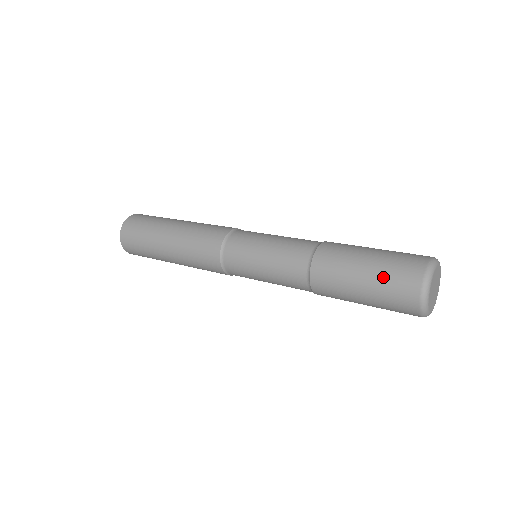
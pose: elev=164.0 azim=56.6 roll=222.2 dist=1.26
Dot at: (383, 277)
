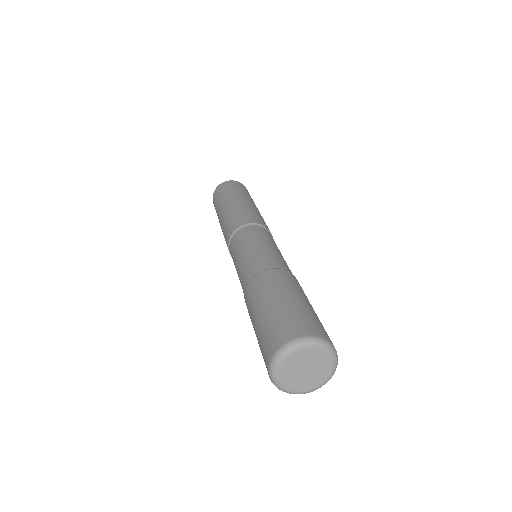
Dot at: (263, 329)
